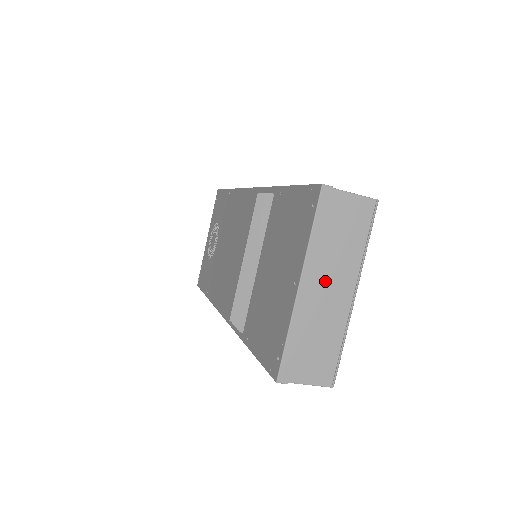
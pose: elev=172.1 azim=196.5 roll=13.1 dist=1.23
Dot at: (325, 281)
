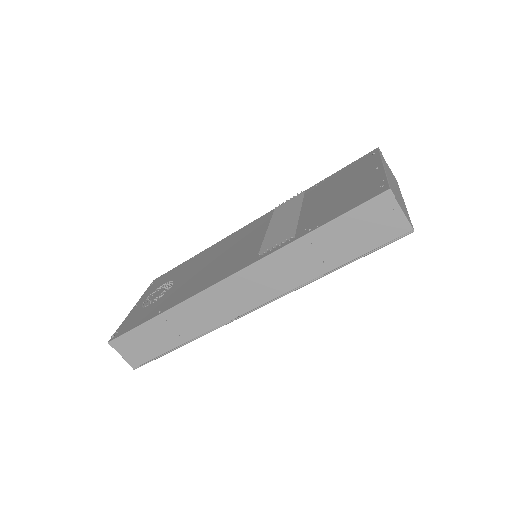
Dot at: occluded
